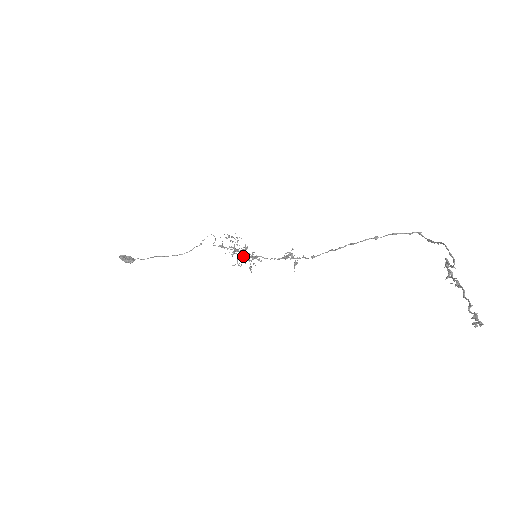
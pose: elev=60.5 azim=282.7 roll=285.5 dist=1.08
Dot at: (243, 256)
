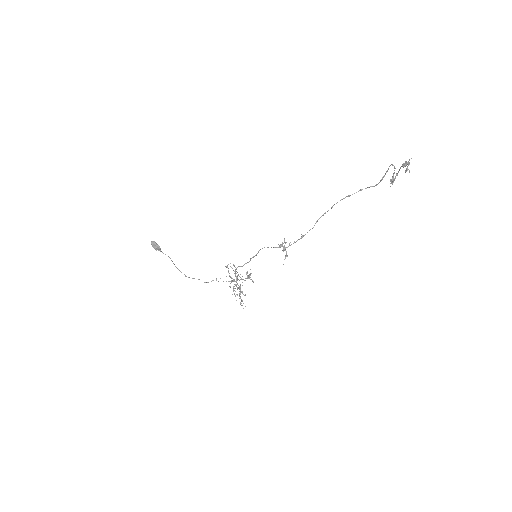
Dot at: (244, 264)
